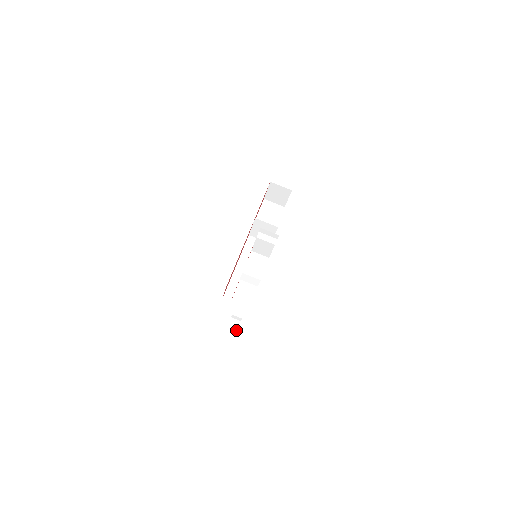
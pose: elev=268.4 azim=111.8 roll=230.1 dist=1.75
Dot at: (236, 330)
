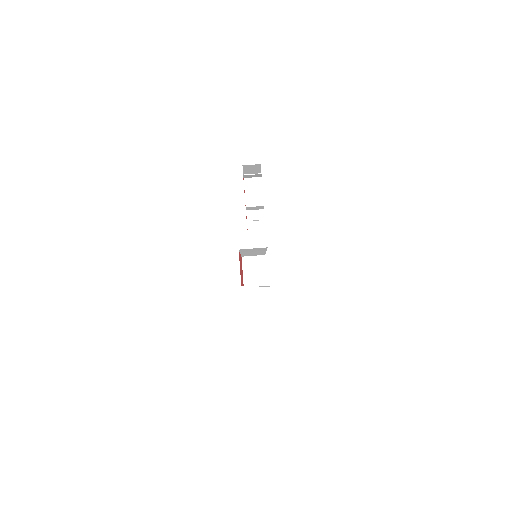
Dot at: occluded
